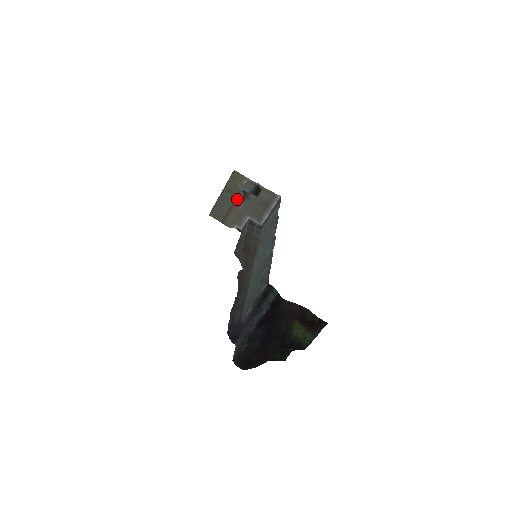
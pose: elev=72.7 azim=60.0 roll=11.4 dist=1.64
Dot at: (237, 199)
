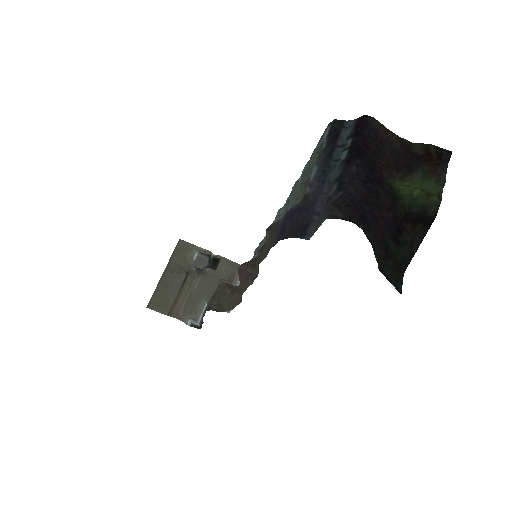
Dot at: (188, 276)
